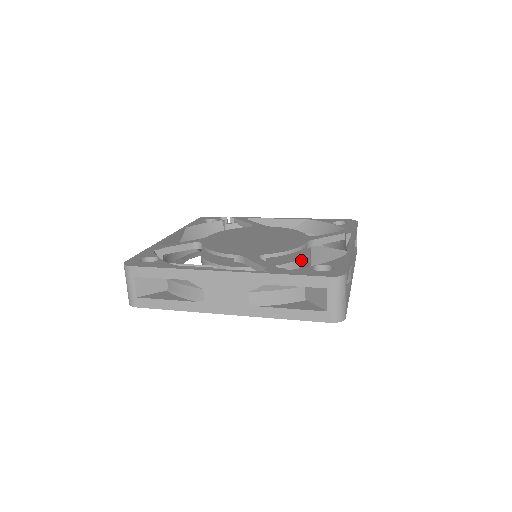
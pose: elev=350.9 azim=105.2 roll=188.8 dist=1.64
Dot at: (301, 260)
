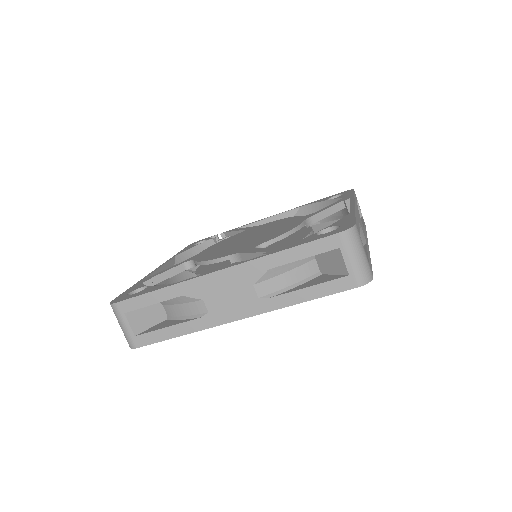
Dot at: occluded
